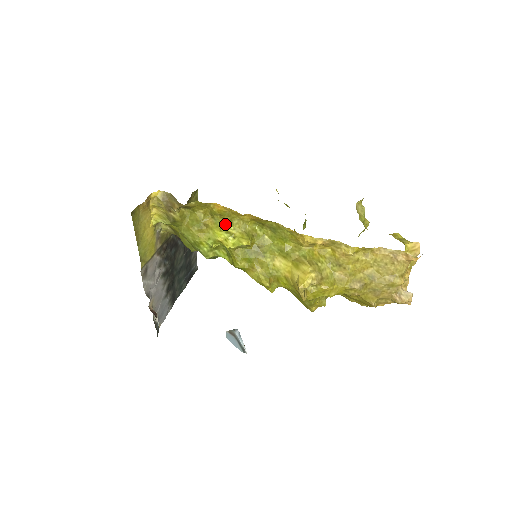
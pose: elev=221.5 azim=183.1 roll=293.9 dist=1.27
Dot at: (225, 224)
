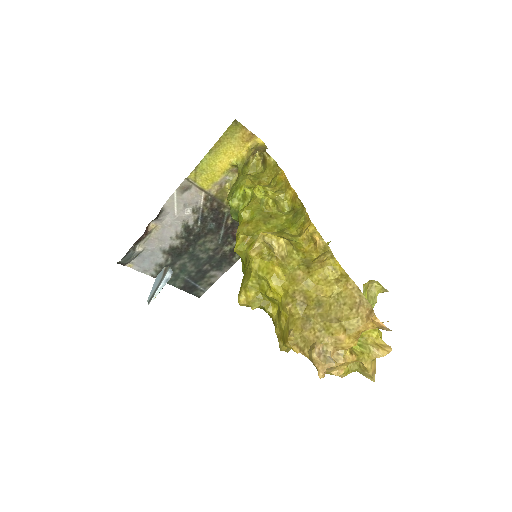
Dot at: (271, 190)
